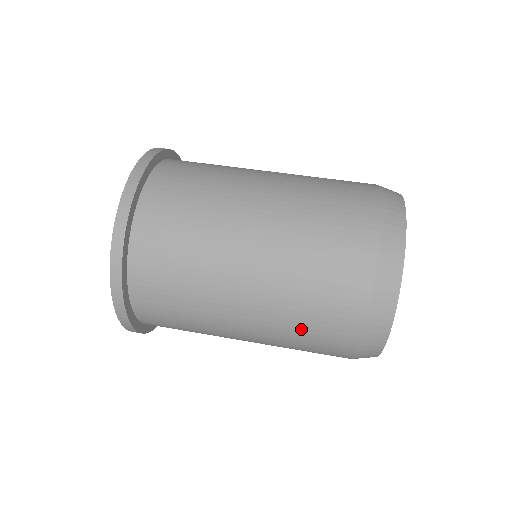
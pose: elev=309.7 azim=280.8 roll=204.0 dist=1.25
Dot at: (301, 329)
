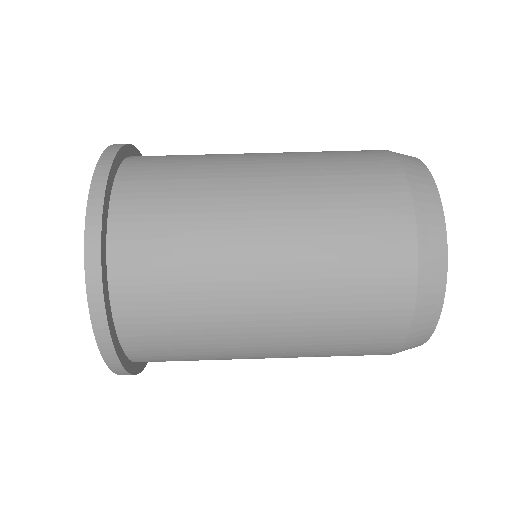
Dot at: occluded
